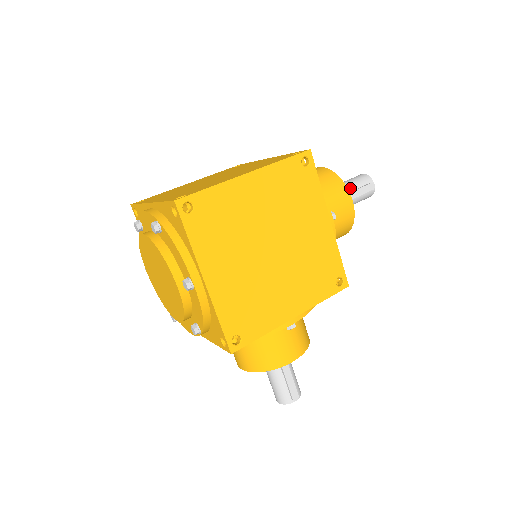
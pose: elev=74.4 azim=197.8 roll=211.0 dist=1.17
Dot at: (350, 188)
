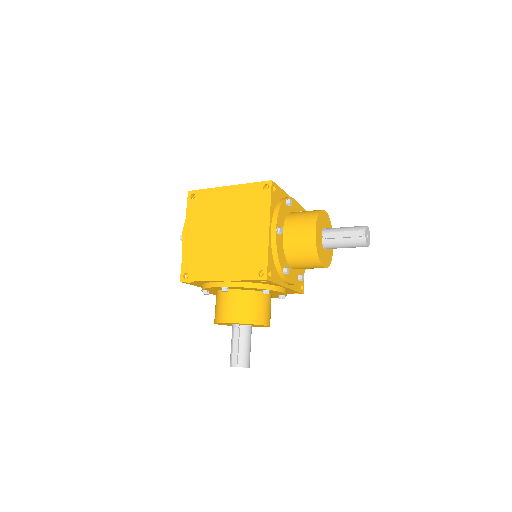
Dot at: (340, 230)
